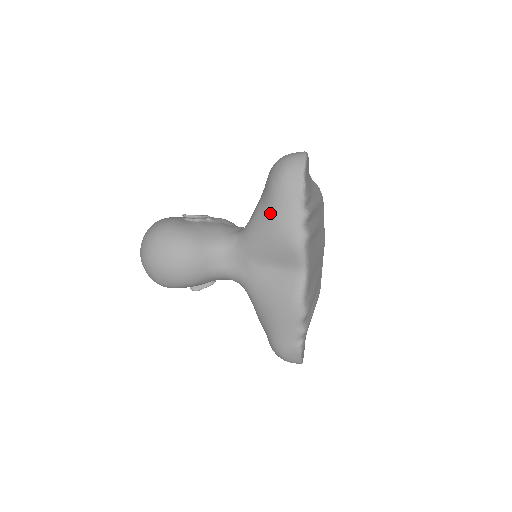
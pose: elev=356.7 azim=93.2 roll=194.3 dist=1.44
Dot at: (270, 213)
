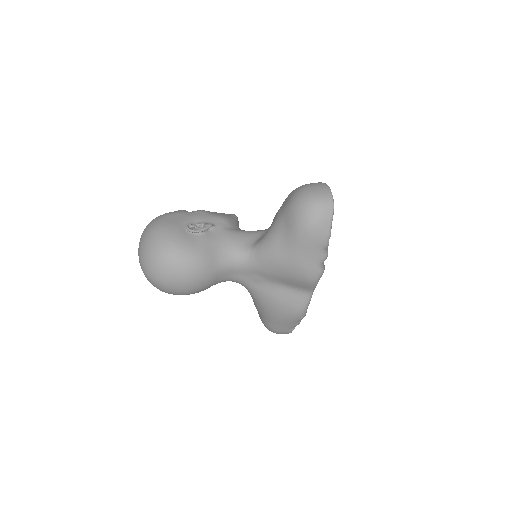
Dot at: (292, 253)
